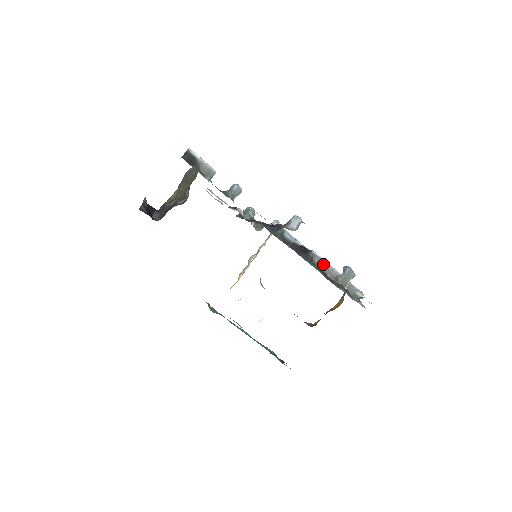
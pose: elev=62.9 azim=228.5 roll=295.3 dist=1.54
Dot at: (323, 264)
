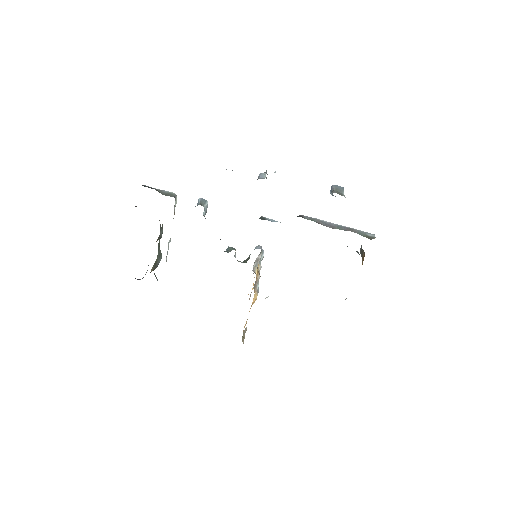
Dot at: (317, 220)
